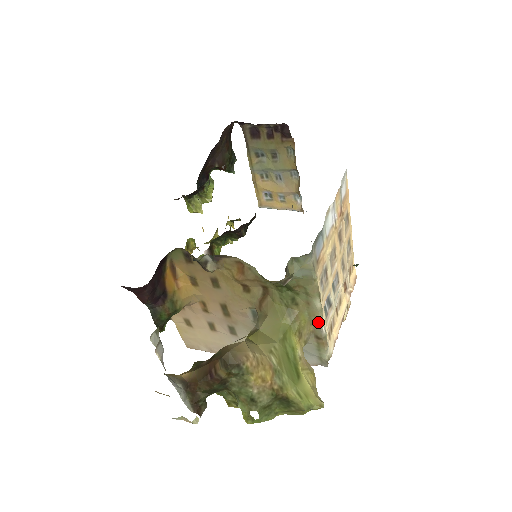
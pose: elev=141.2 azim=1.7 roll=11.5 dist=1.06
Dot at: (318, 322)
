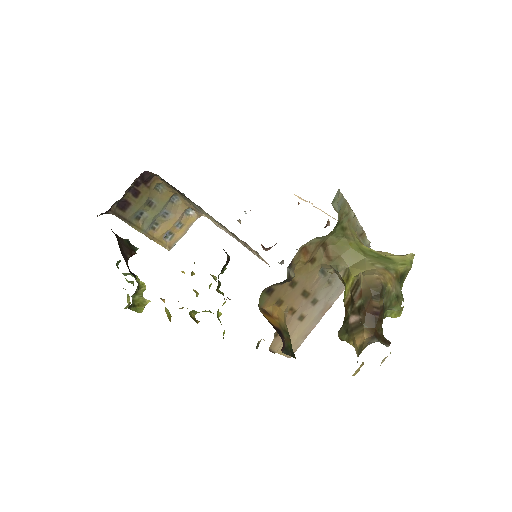
Dot at: (357, 225)
